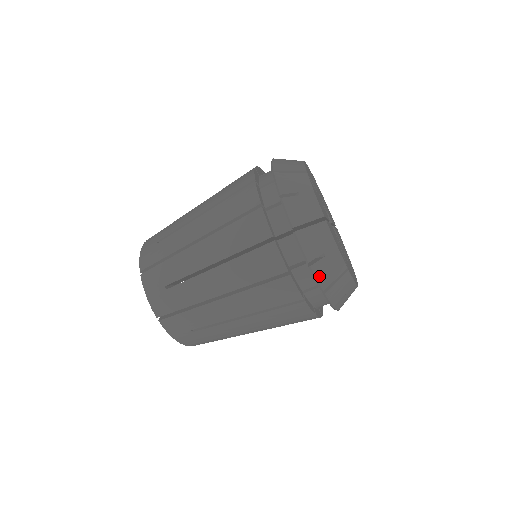
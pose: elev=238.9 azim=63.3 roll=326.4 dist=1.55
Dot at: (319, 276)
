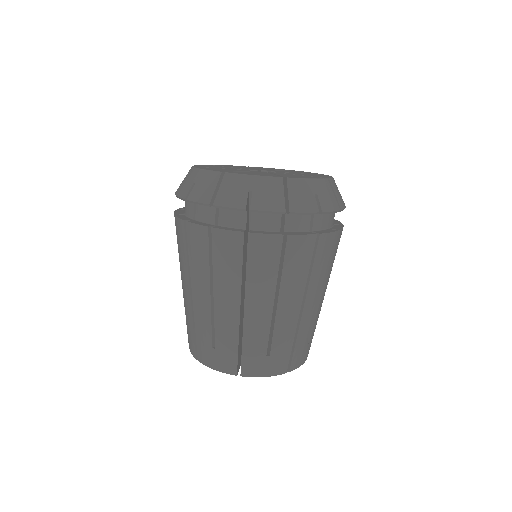
Dot at: (197, 199)
